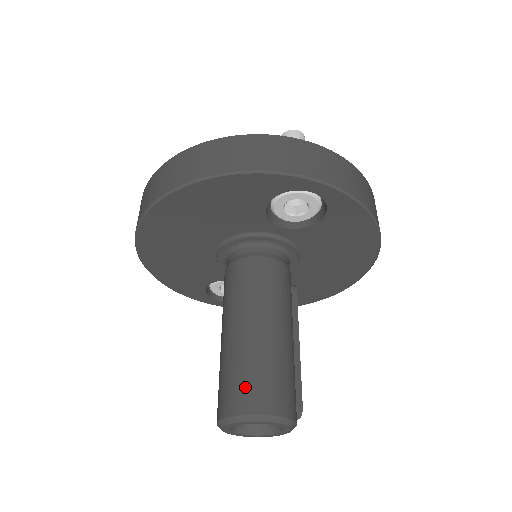
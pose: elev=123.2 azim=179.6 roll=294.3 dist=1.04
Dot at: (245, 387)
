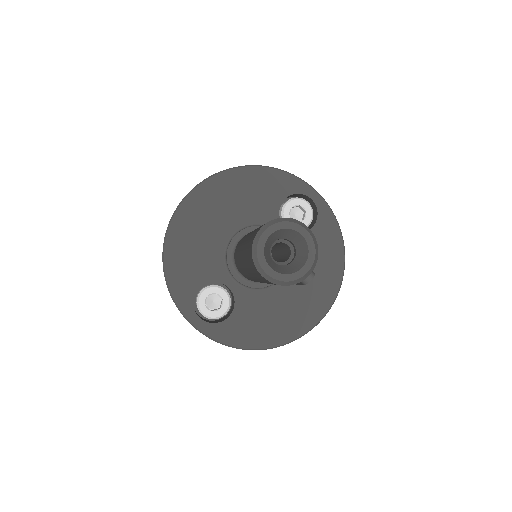
Dot at: occluded
